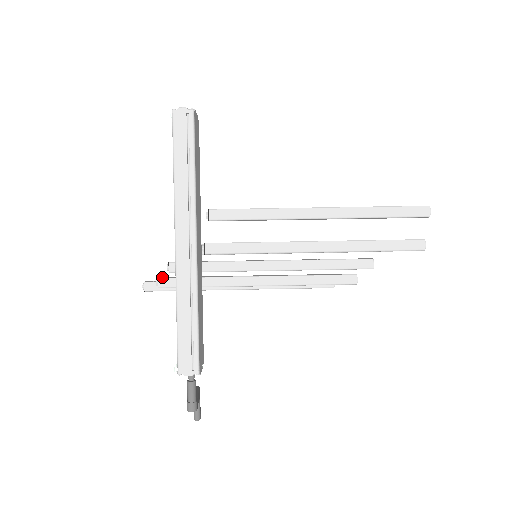
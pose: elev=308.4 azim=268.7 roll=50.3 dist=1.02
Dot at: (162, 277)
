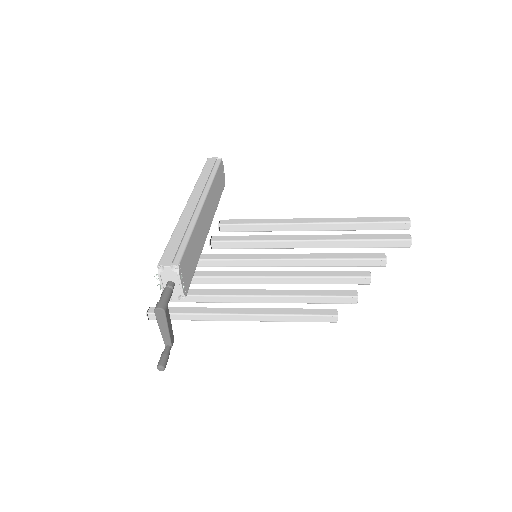
Dot at: occluded
